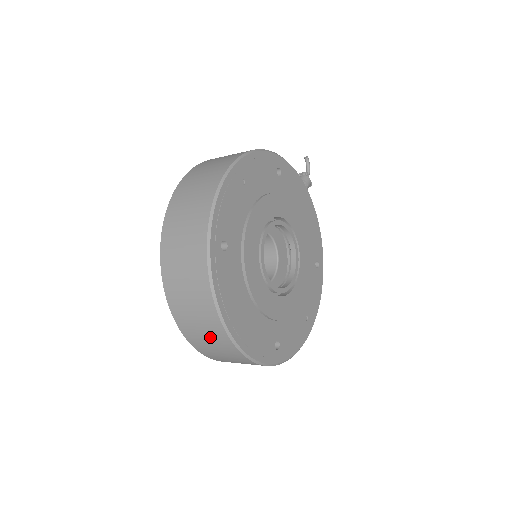
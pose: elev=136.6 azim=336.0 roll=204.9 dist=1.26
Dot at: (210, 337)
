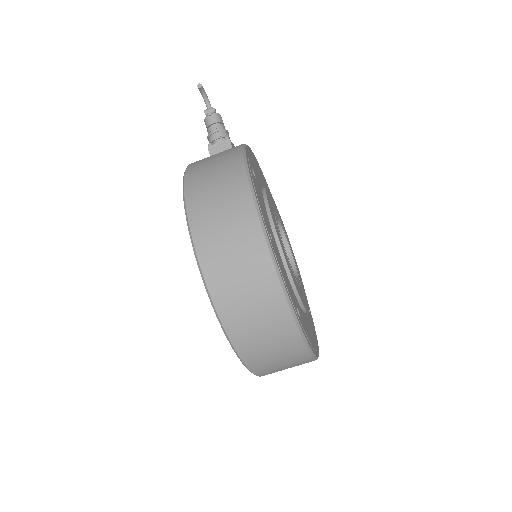
Dot at: occluded
